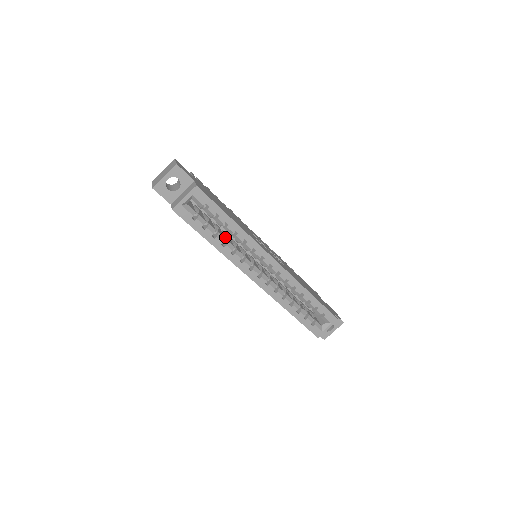
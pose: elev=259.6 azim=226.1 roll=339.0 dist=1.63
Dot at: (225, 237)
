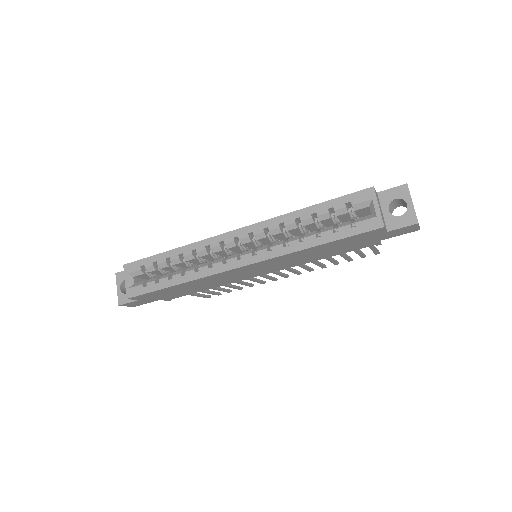
Dot at: occluded
